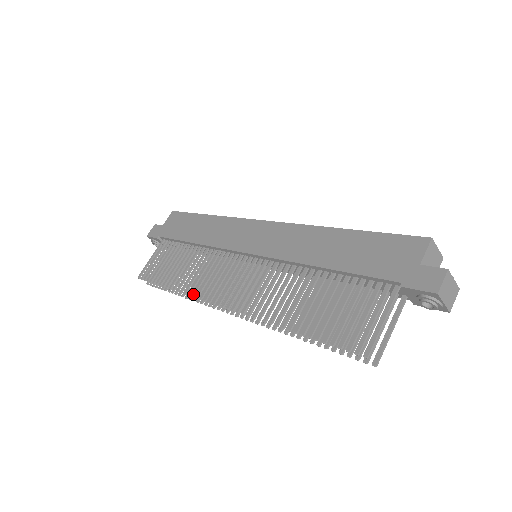
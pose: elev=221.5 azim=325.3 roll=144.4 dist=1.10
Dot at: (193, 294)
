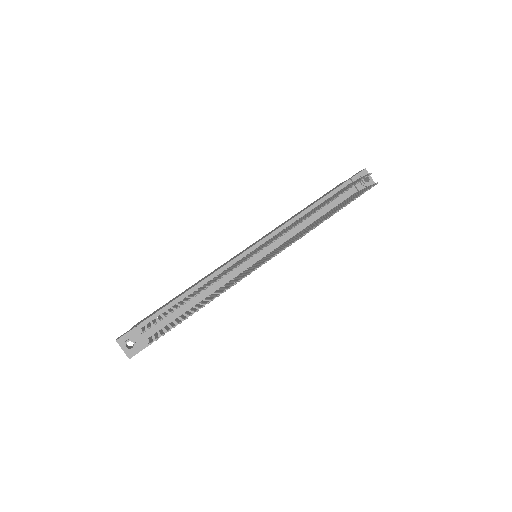
Dot at: (232, 268)
